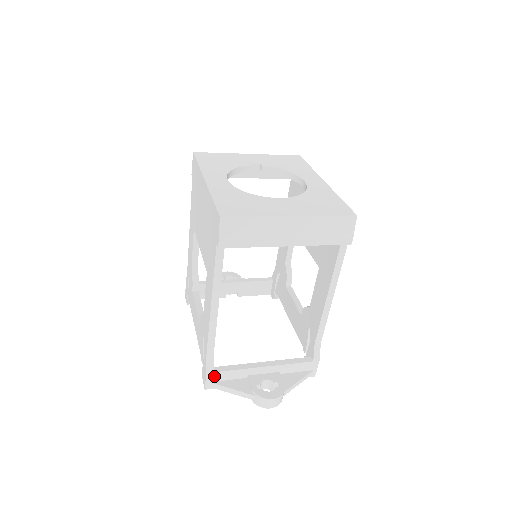
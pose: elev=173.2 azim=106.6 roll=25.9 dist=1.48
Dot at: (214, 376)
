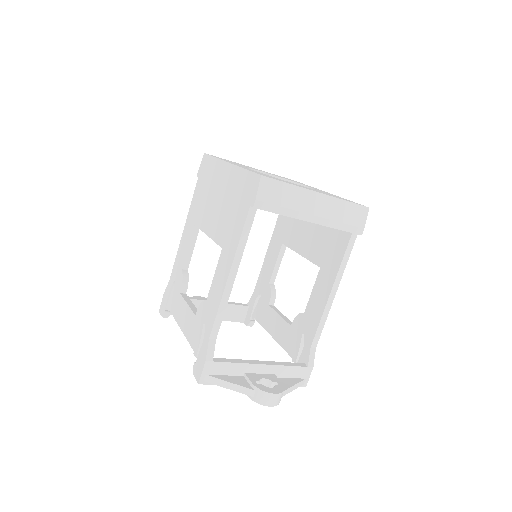
Dot at: (212, 367)
